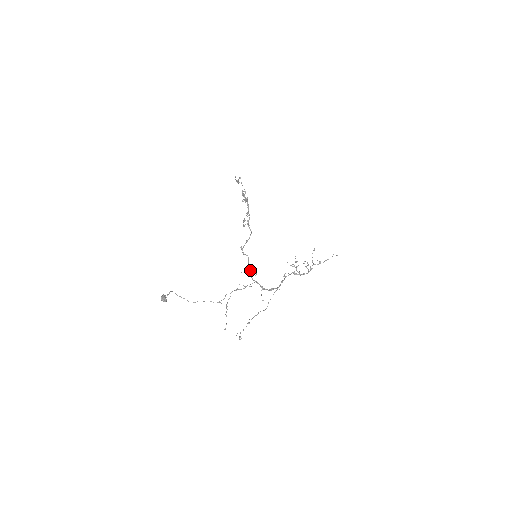
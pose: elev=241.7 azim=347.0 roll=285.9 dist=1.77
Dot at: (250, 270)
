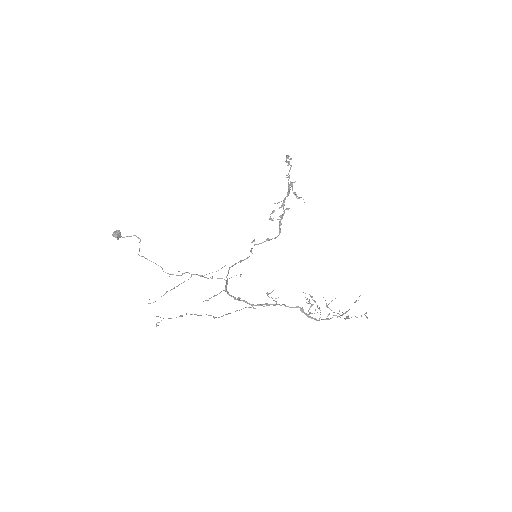
Dot at: occluded
